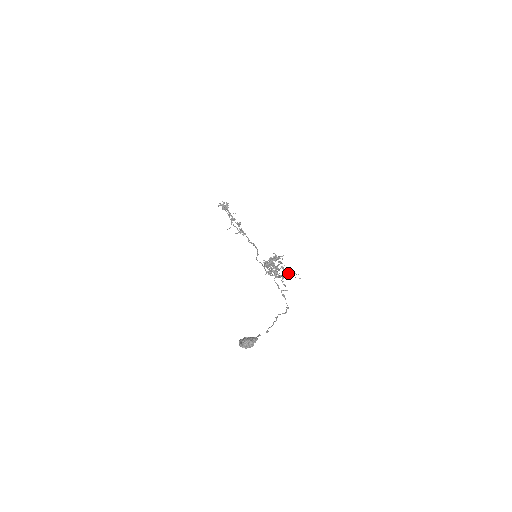
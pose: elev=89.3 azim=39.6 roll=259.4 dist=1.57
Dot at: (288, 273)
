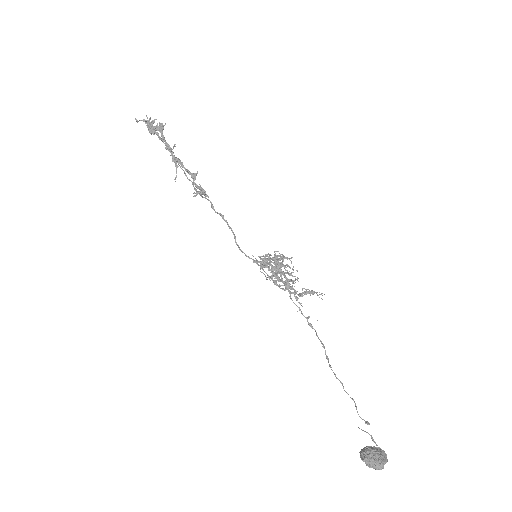
Dot at: occluded
